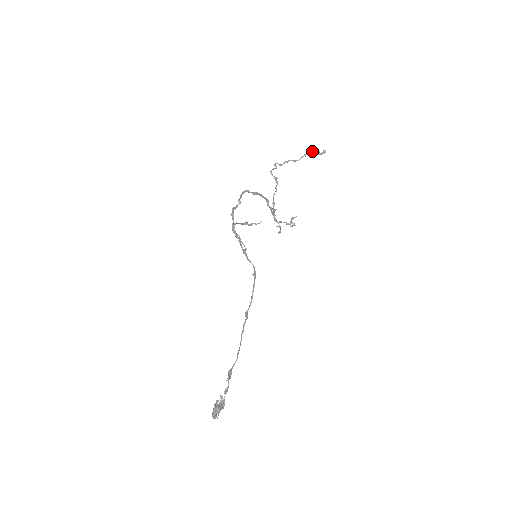
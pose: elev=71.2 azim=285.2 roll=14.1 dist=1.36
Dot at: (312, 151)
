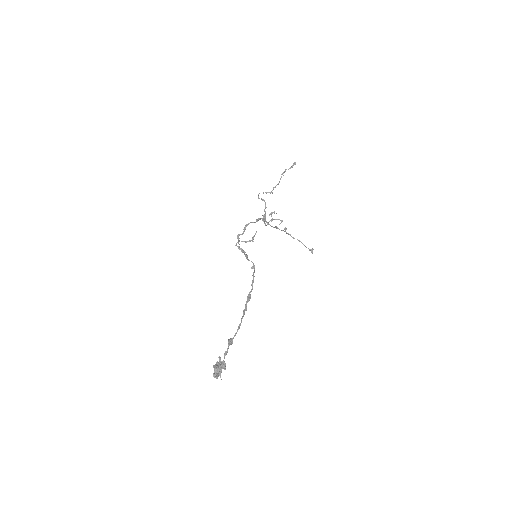
Dot at: (286, 169)
